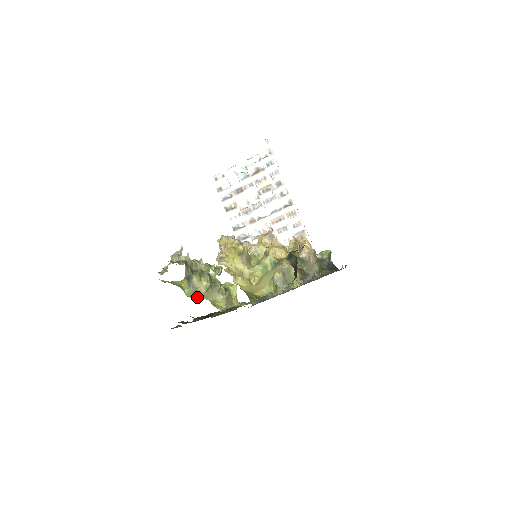
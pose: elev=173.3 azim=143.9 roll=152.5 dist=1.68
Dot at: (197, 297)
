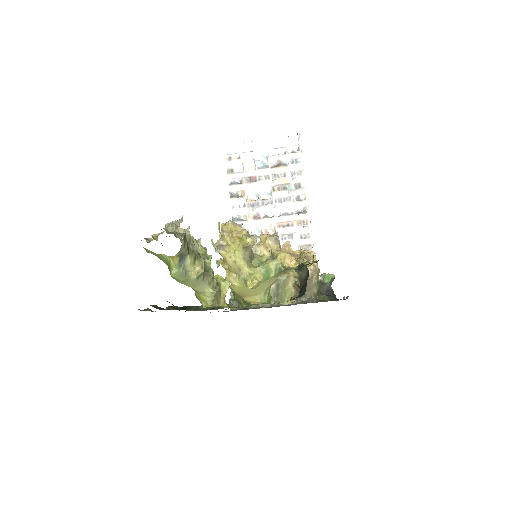
Dot at: (183, 282)
